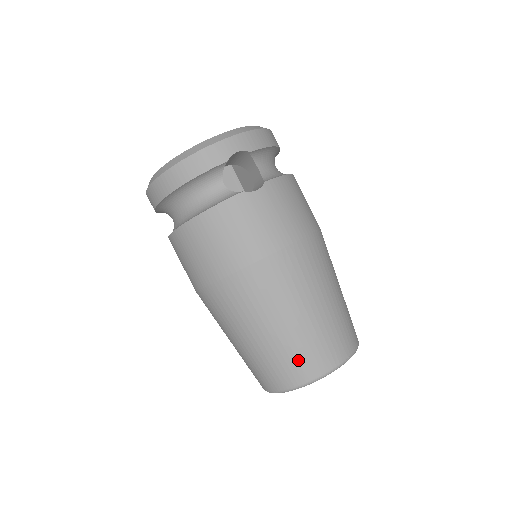
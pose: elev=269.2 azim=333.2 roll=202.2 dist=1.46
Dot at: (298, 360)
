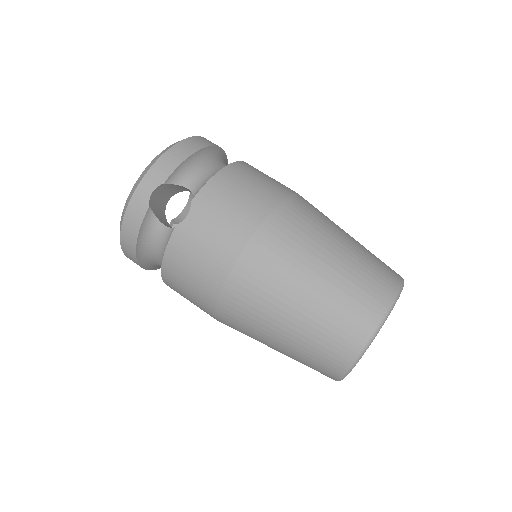
Dot at: (327, 348)
